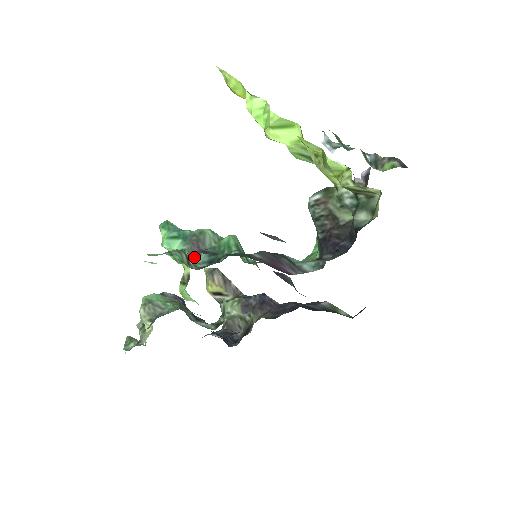
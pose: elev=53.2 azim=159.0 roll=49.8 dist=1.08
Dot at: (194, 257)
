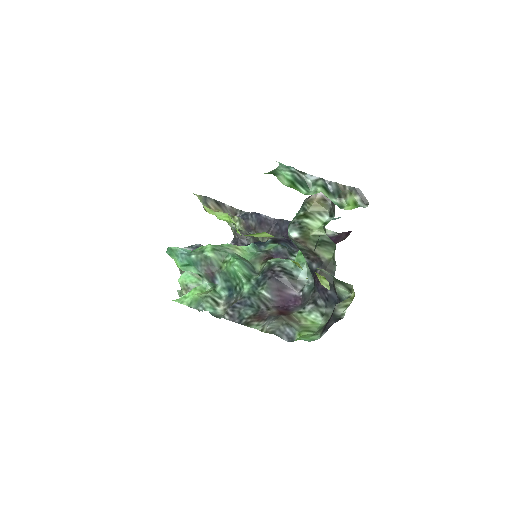
Dot at: (213, 281)
